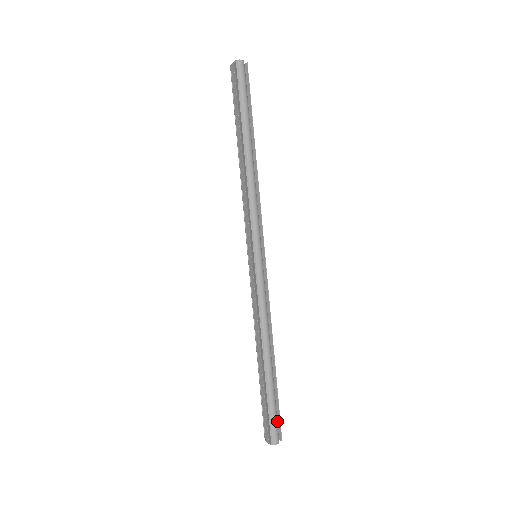
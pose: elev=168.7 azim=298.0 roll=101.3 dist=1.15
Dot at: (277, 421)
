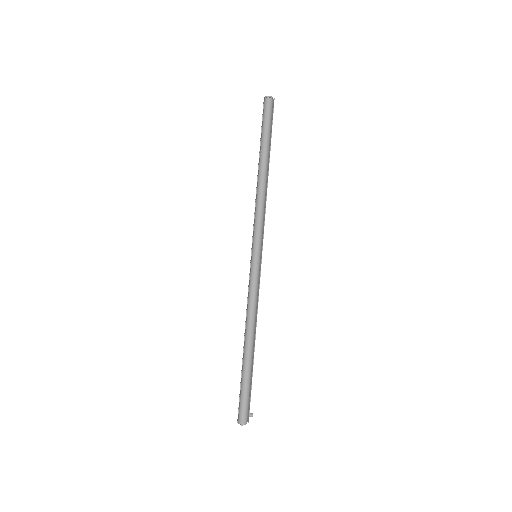
Dot at: (248, 404)
